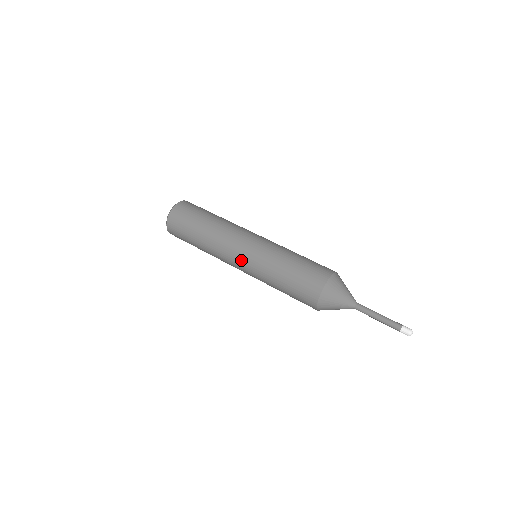
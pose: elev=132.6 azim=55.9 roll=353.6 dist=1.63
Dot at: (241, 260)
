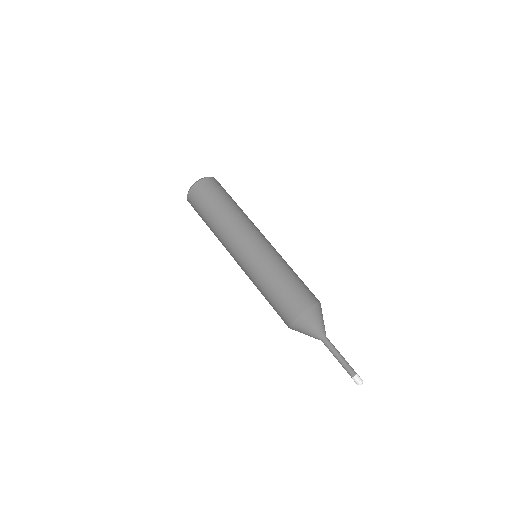
Dot at: (240, 257)
